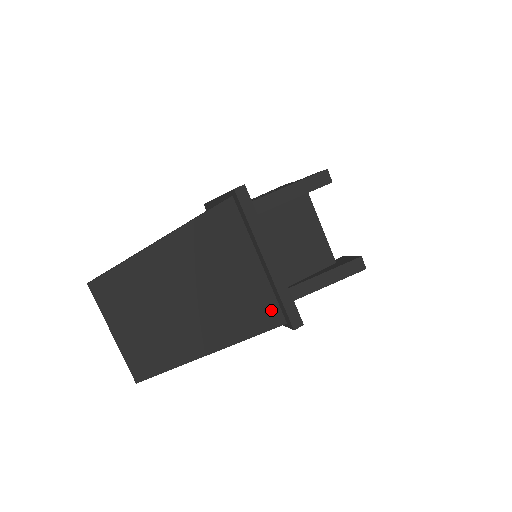
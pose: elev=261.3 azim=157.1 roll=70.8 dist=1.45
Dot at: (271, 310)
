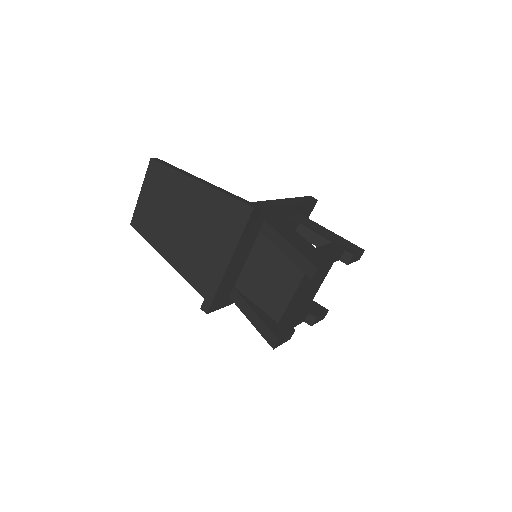
Dot at: (208, 285)
